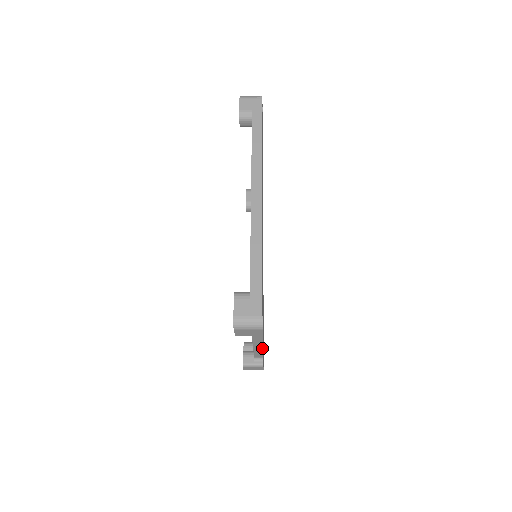
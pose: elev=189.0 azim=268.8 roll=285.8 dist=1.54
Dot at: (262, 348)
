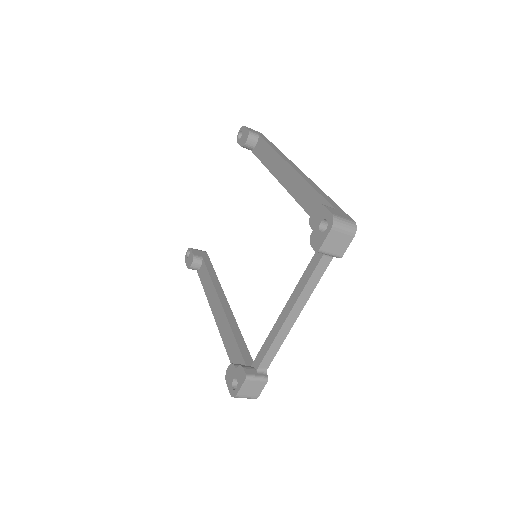
Dot at: (288, 332)
